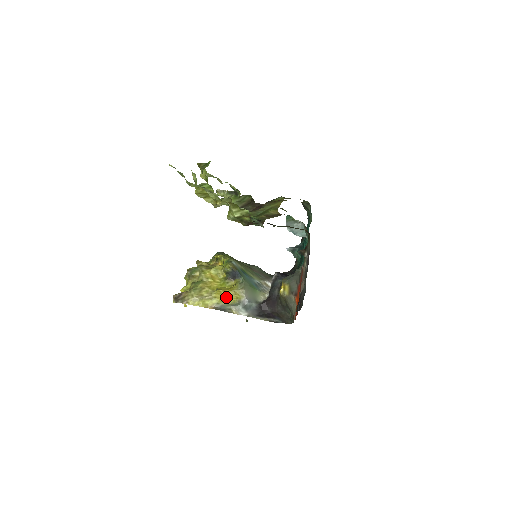
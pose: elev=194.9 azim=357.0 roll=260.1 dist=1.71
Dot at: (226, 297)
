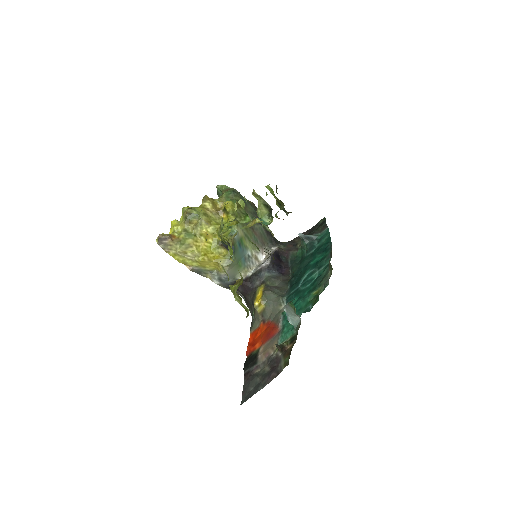
Dot at: (208, 264)
